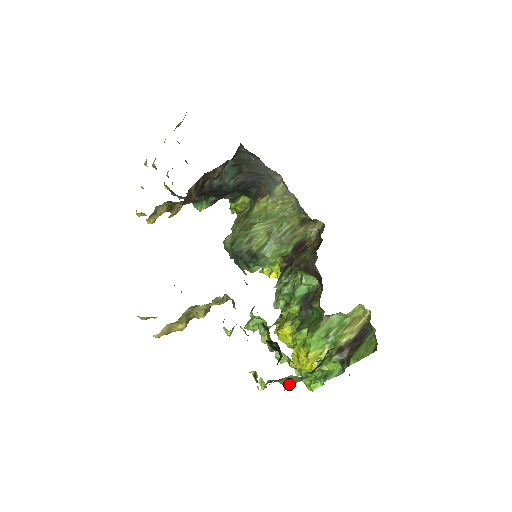
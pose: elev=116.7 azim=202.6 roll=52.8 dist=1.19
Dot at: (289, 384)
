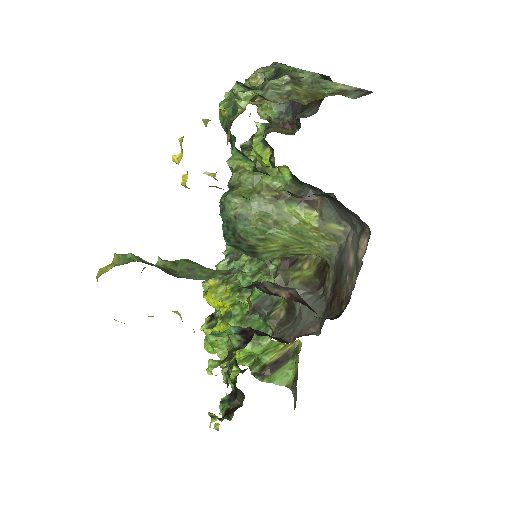
Dot at: occluded
